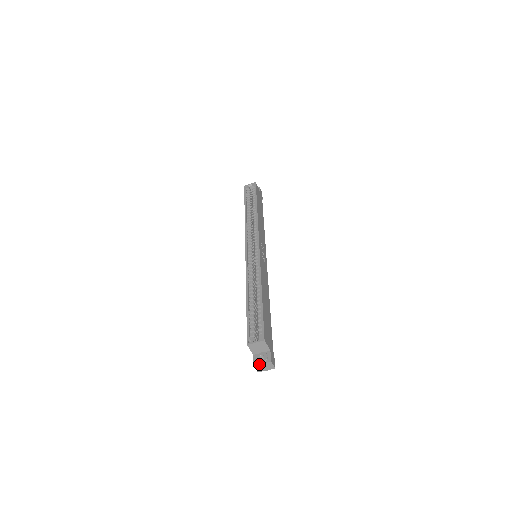
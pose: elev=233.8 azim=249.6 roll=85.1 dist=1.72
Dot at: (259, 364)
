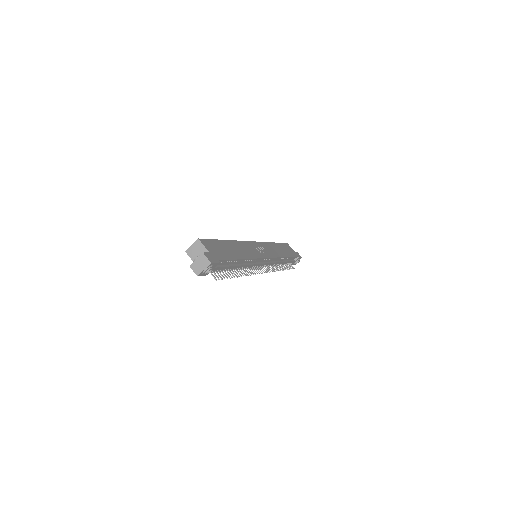
Dot at: (194, 262)
